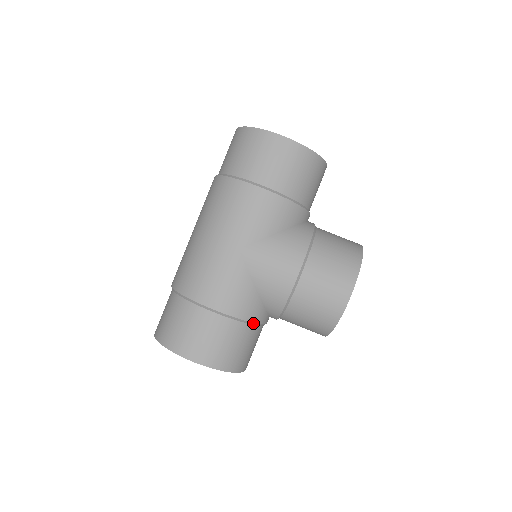
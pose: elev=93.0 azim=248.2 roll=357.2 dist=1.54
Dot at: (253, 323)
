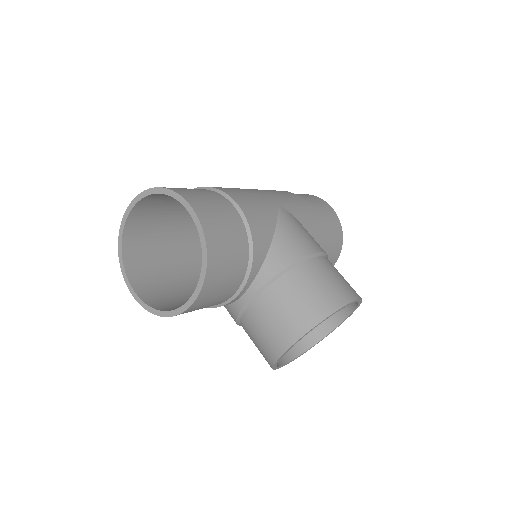
Dot at: (252, 254)
